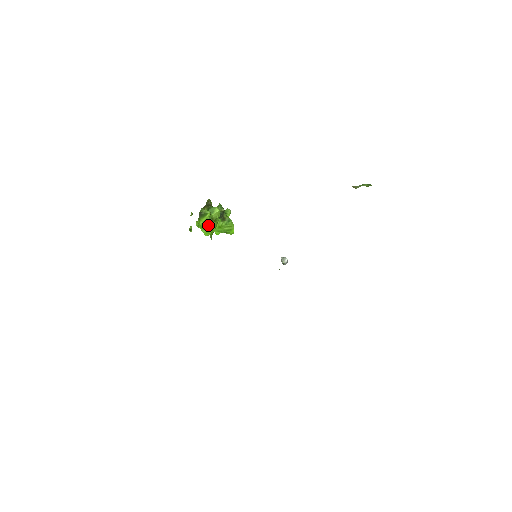
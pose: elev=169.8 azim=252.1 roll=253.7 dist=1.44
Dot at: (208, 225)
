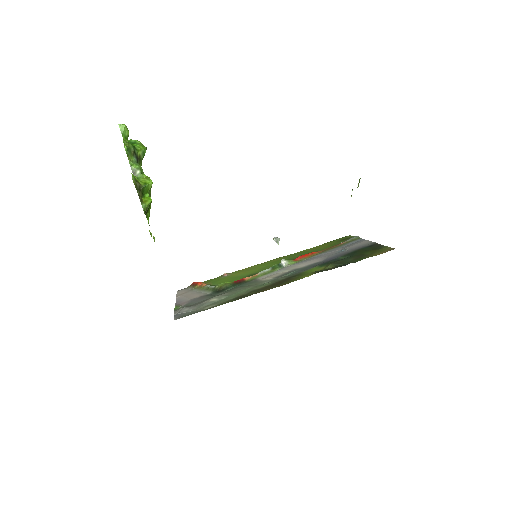
Dot at: occluded
